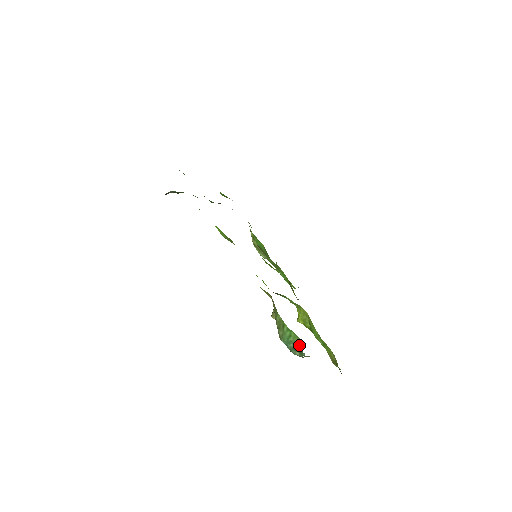
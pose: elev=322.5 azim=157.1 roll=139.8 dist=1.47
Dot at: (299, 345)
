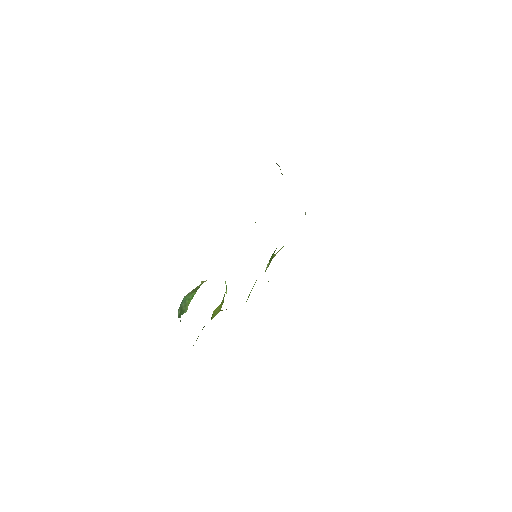
Dot at: (185, 309)
